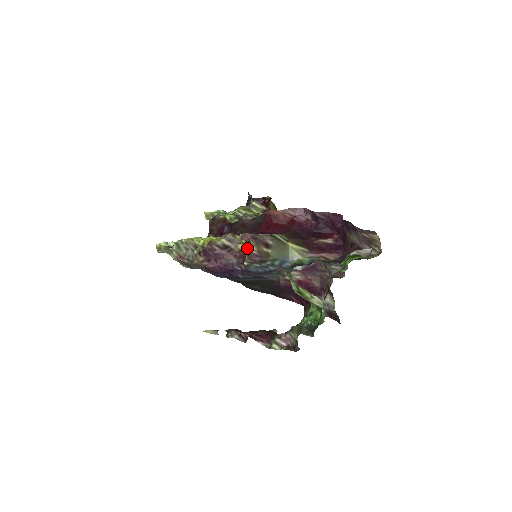
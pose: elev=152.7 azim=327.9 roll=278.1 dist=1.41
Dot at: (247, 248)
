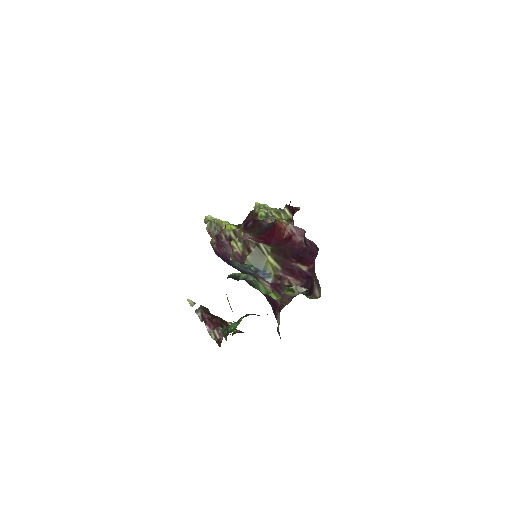
Dot at: (236, 246)
